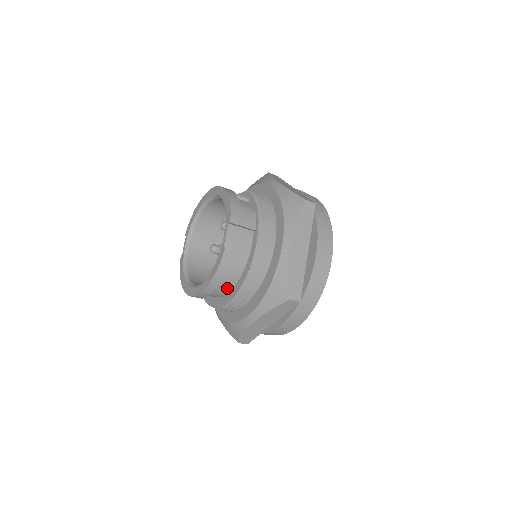
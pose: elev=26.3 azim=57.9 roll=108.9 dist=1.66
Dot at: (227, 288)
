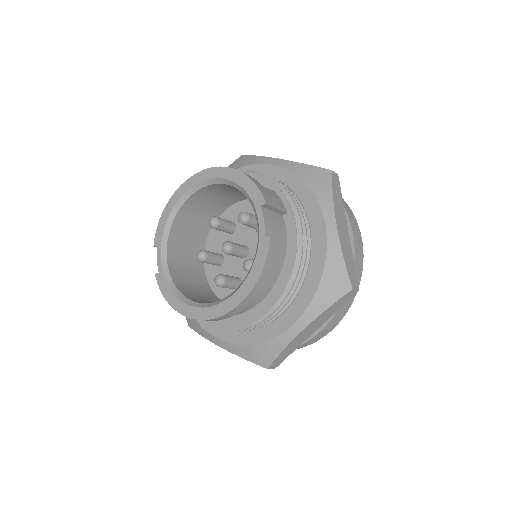
Dot at: (261, 296)
